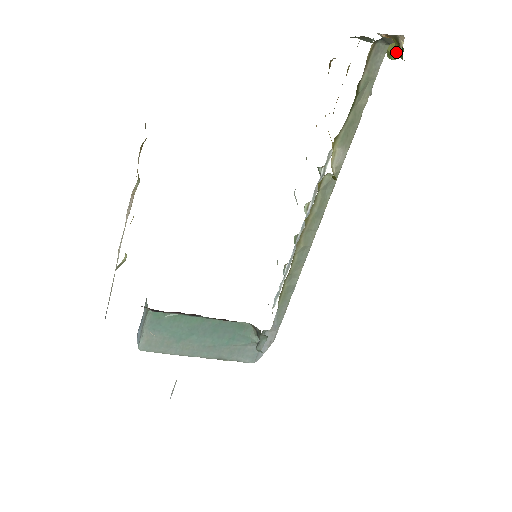
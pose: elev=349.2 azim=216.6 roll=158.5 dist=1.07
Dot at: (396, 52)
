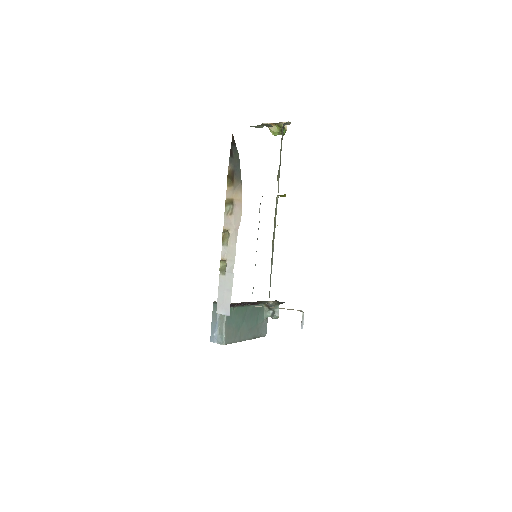
Dot at: (278, 131)
